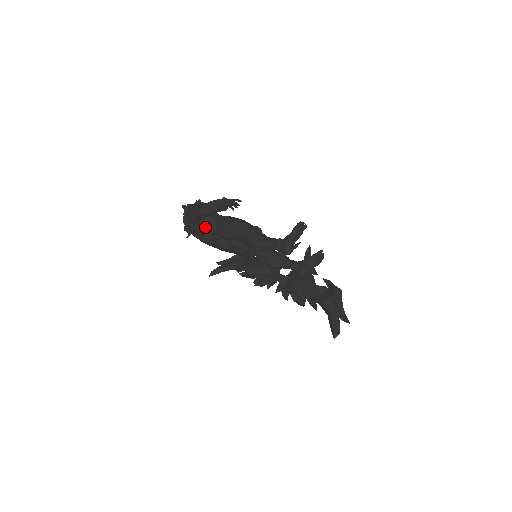
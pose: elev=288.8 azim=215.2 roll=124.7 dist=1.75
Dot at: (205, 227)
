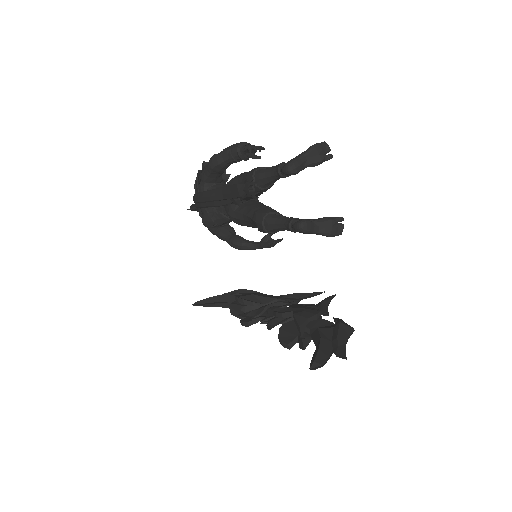
Dot at: occluded
